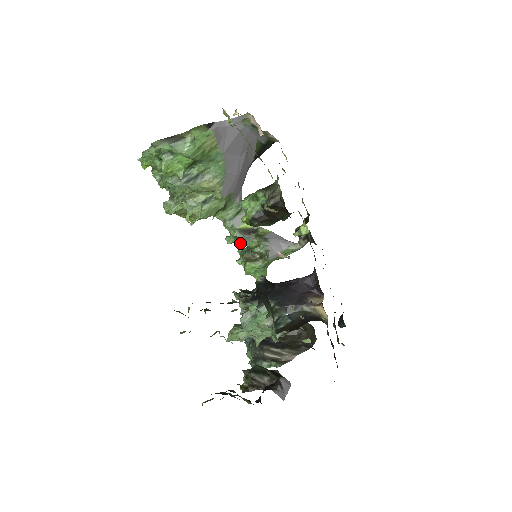
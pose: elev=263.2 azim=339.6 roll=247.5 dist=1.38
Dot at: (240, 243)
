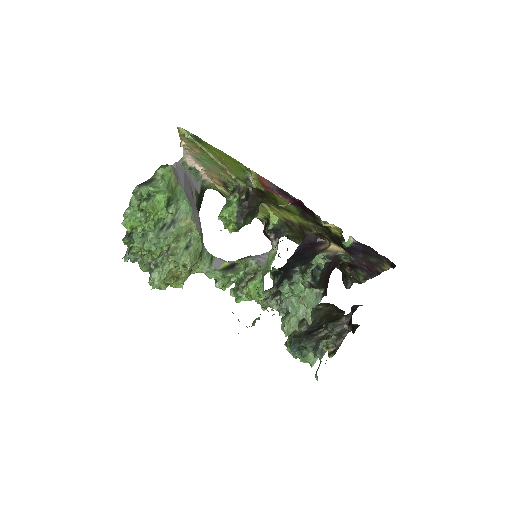
Dot at: (228, 286)
